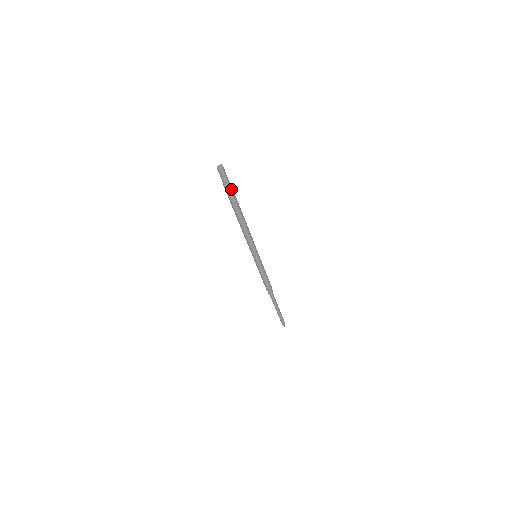
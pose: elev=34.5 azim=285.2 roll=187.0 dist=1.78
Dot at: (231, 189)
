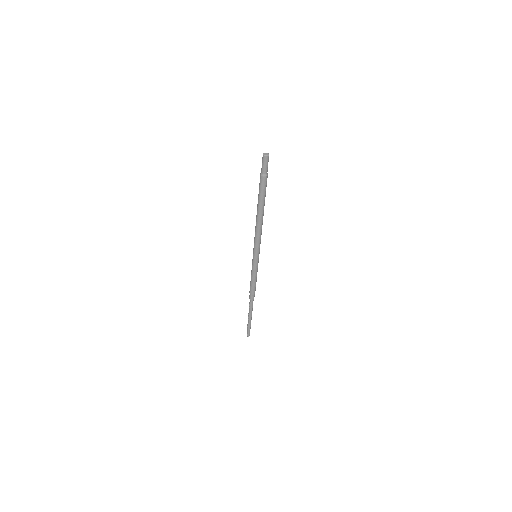
Dot at: (266, 180)
